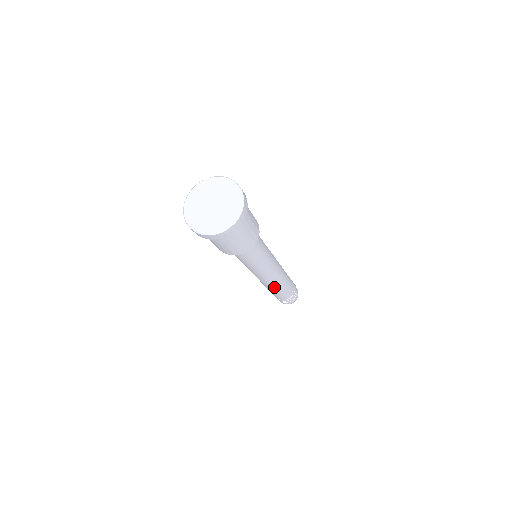
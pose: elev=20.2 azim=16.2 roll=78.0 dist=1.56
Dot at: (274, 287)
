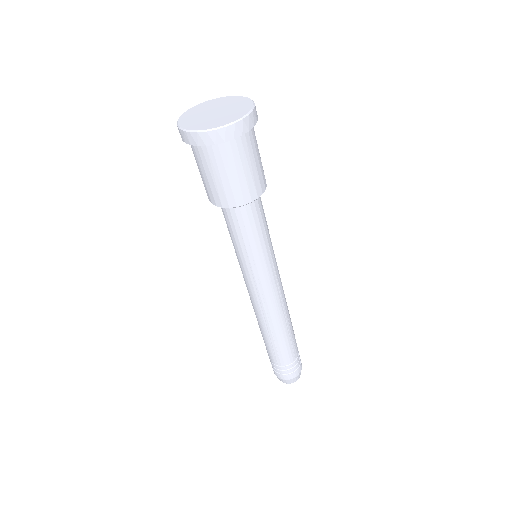
Dot at: (261, 323)
